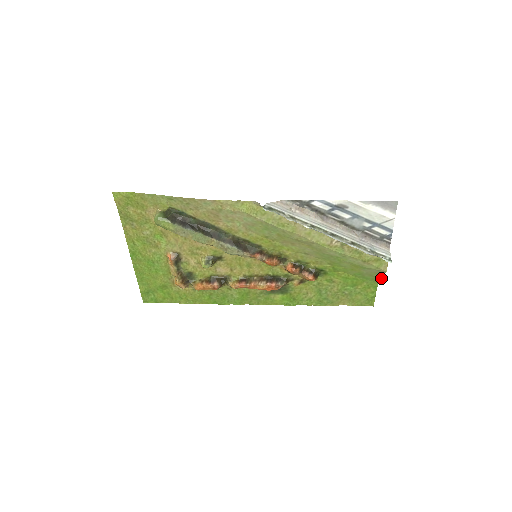
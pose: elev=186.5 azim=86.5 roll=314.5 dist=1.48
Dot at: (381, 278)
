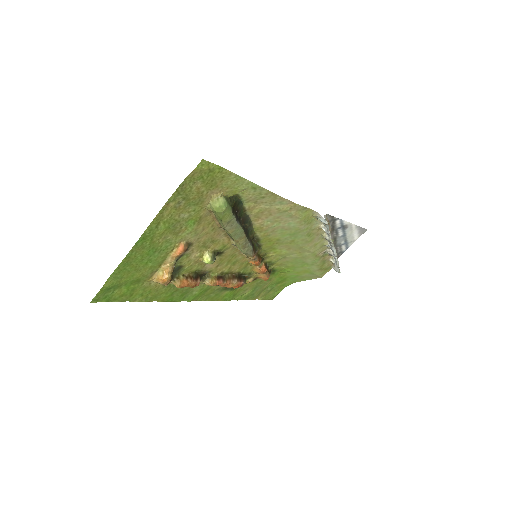
Dot at: (305, 280)
